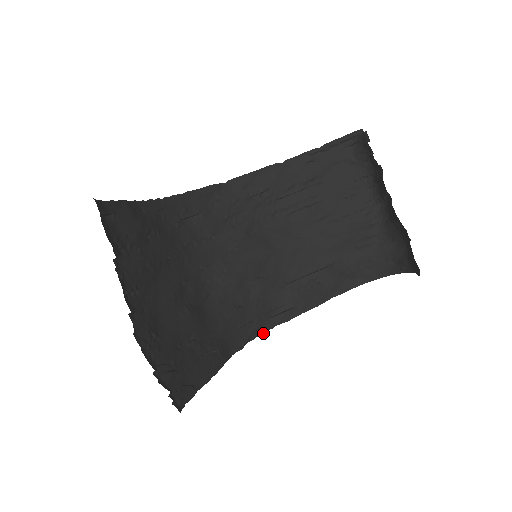
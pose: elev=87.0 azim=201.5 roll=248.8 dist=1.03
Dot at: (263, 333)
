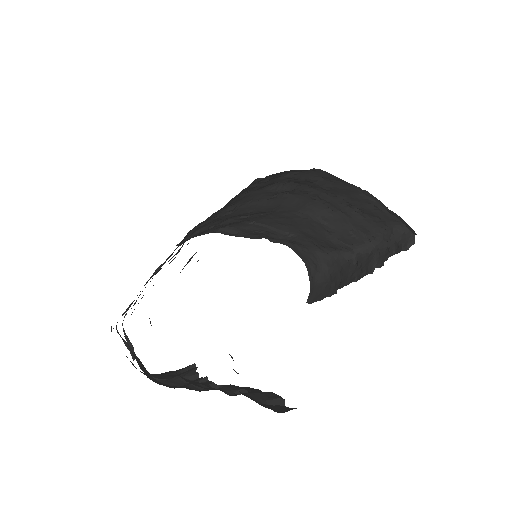
Dot at: occluded
